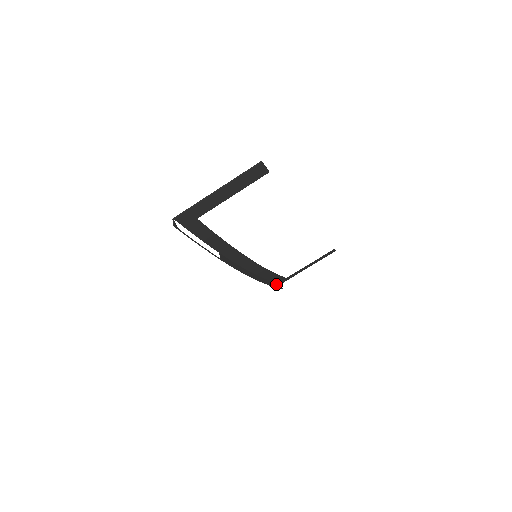
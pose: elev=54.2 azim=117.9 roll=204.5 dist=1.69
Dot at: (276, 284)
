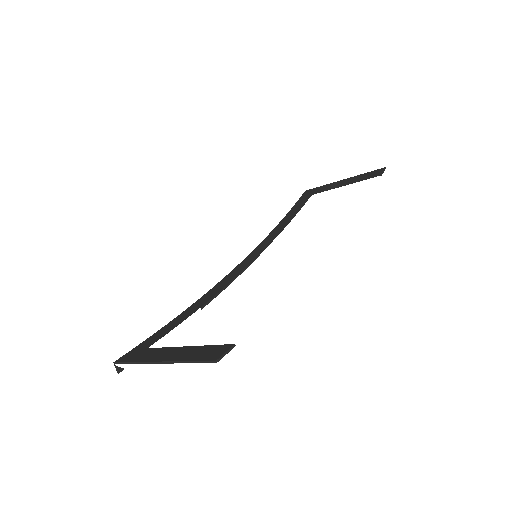
Dot at: occluded
